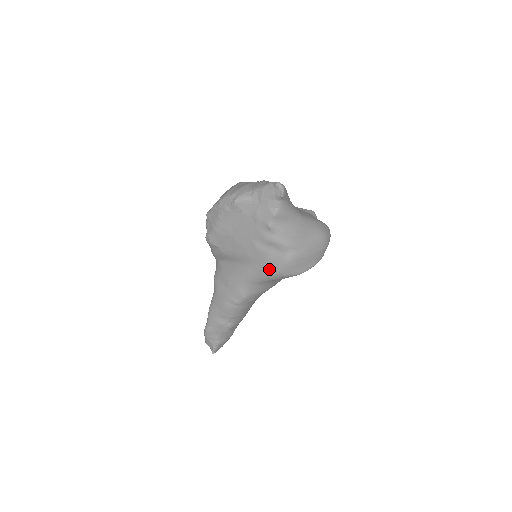
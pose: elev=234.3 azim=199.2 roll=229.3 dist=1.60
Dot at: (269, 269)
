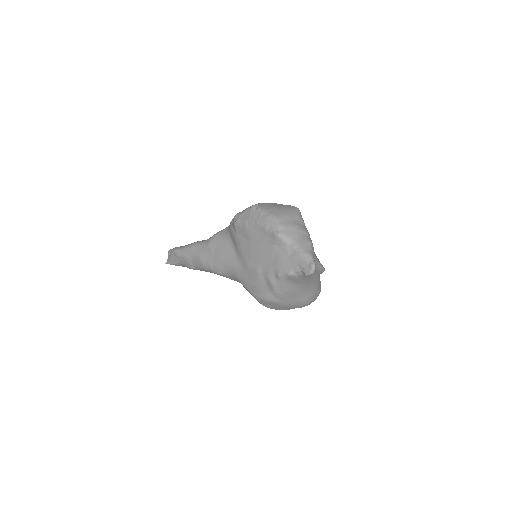
Dot at: (251, 287)
